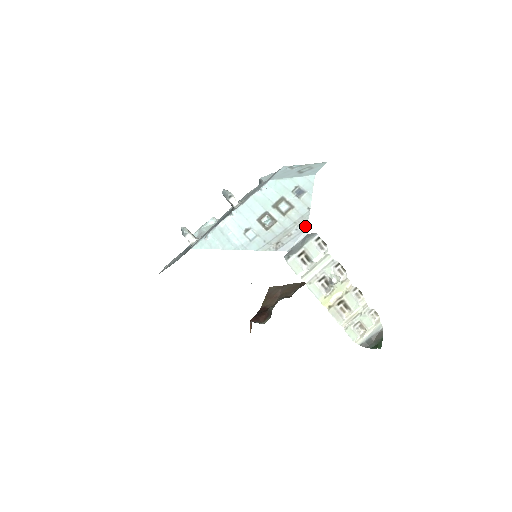
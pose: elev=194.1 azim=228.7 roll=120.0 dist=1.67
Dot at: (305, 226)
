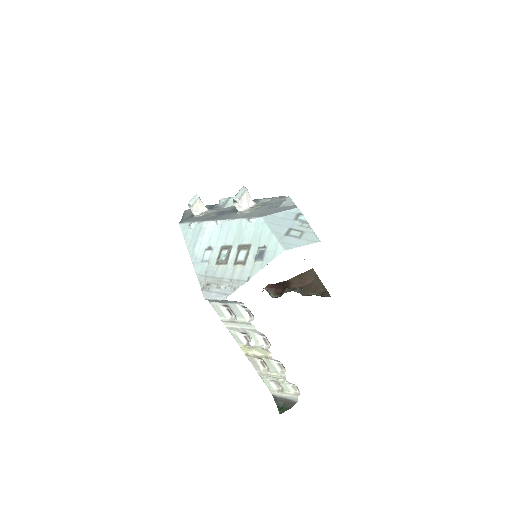
Dot at: (231, 292)
